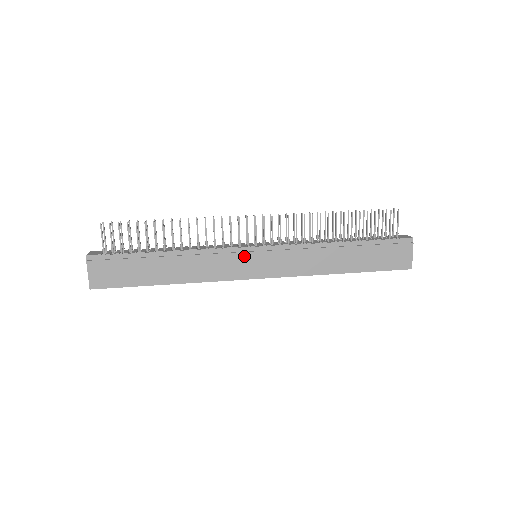
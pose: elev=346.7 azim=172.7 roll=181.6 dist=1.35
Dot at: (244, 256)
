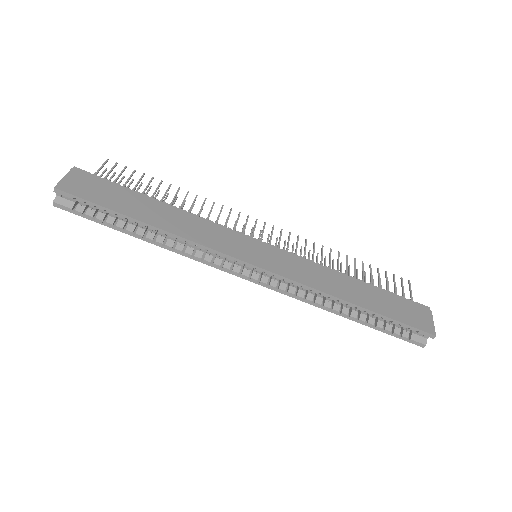
Dot at: (246, 241)
